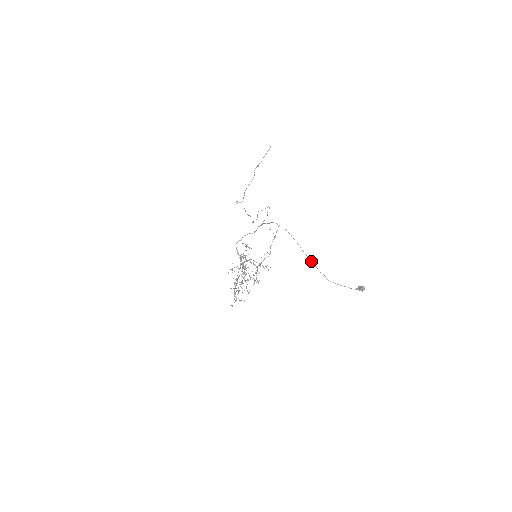
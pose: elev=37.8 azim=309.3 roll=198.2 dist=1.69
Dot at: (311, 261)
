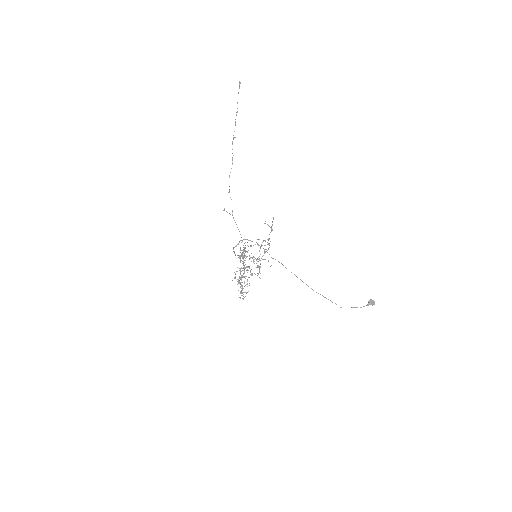
Dot at: (323, 296)
